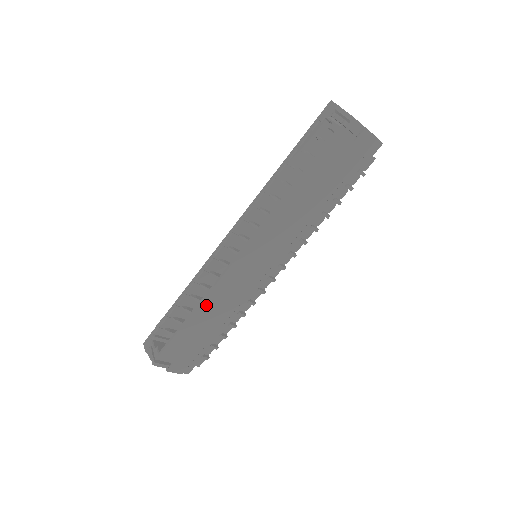
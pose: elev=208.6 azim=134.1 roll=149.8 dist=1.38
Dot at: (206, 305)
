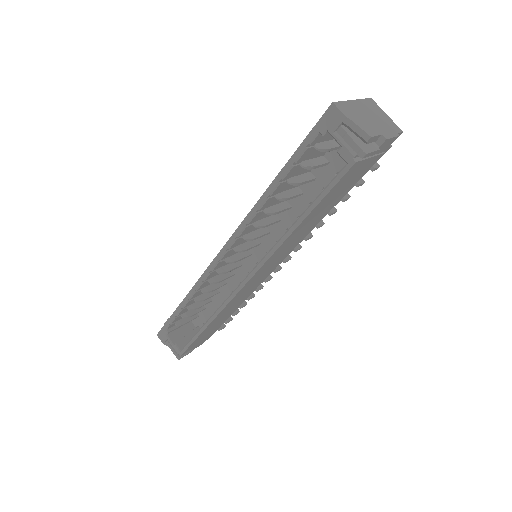
Dot at: (218, 317)
